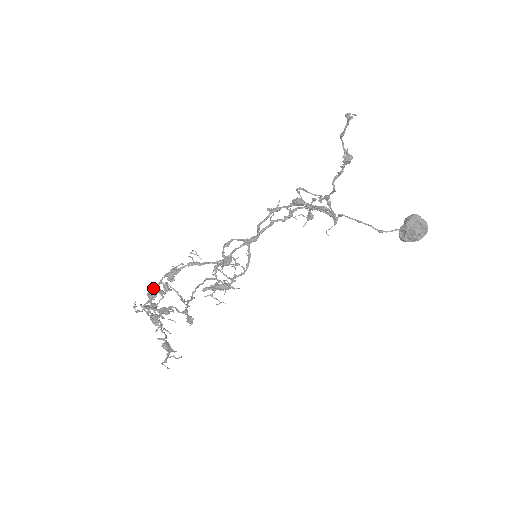
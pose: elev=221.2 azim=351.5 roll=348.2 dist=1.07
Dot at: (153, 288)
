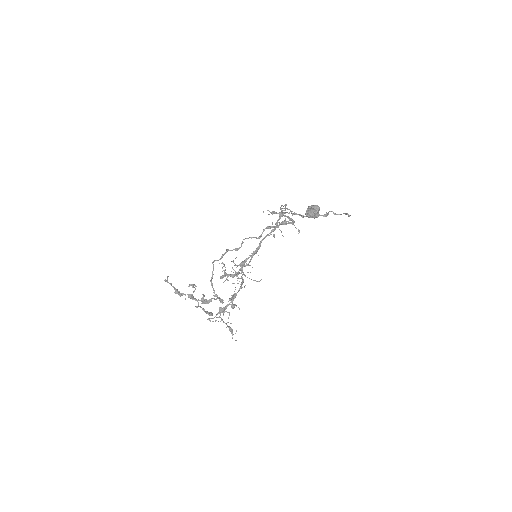
Dot at: occluded
